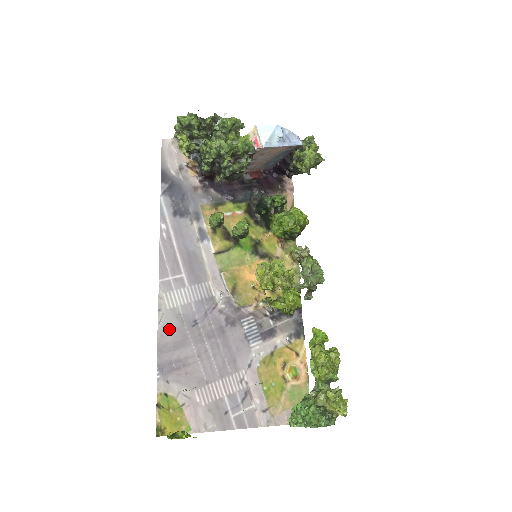
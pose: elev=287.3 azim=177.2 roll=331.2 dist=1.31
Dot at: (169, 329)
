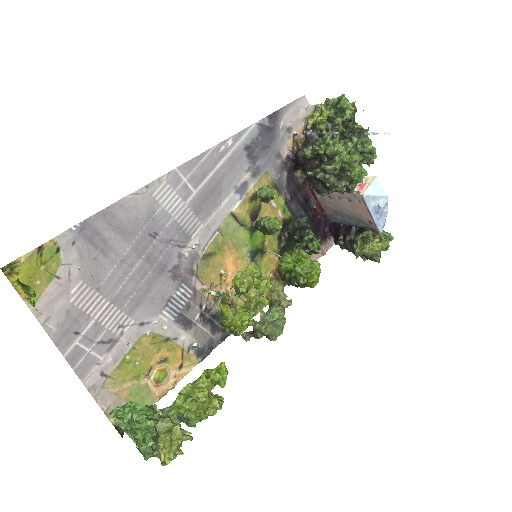
Dot at: (132, 209)
